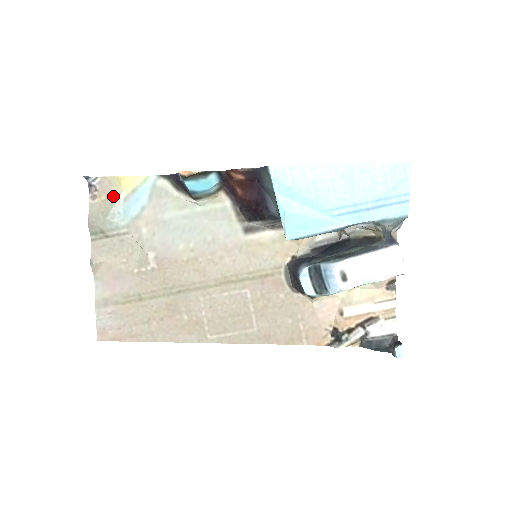
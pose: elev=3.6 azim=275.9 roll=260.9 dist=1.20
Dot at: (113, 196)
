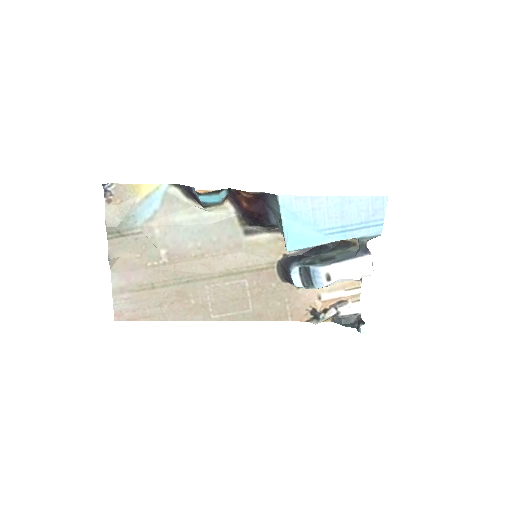
Dot at: (127, 200)
